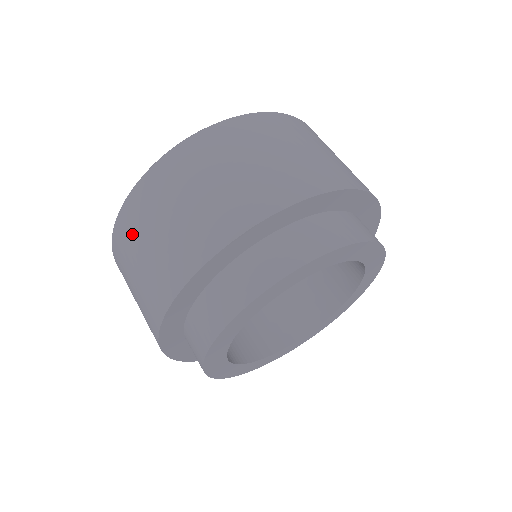
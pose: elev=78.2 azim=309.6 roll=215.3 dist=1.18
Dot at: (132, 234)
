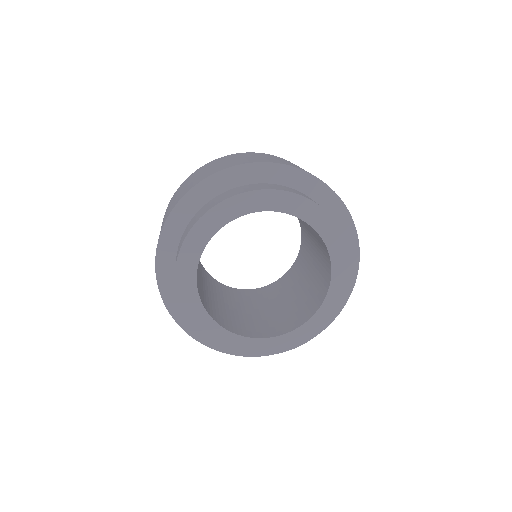
Dot at: occluded
